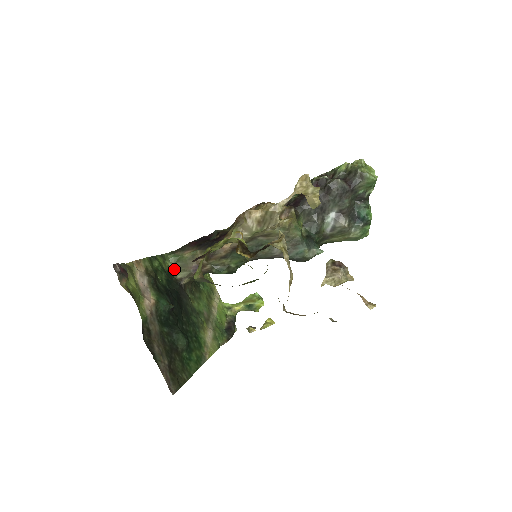
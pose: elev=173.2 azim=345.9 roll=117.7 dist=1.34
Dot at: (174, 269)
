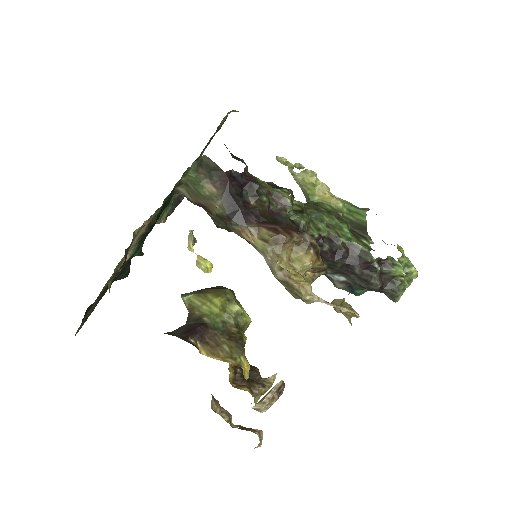
Dot at: (182, 183)
